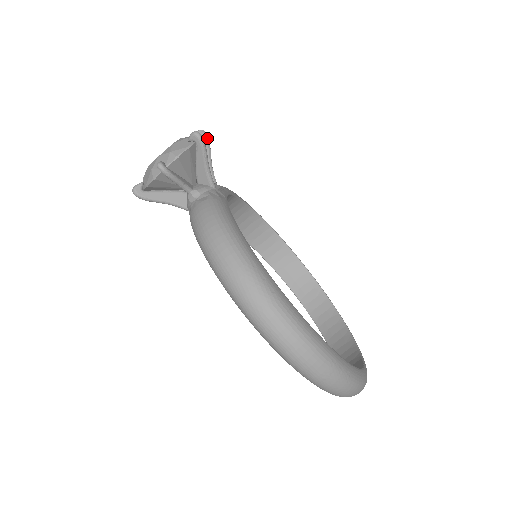
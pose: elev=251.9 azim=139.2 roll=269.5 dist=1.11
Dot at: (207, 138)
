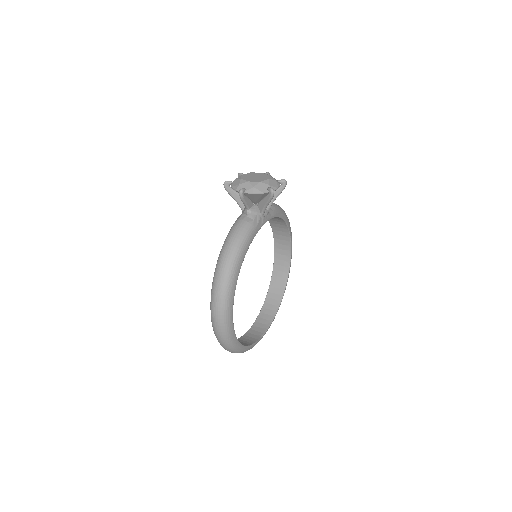
Dot at: (284, 187)
